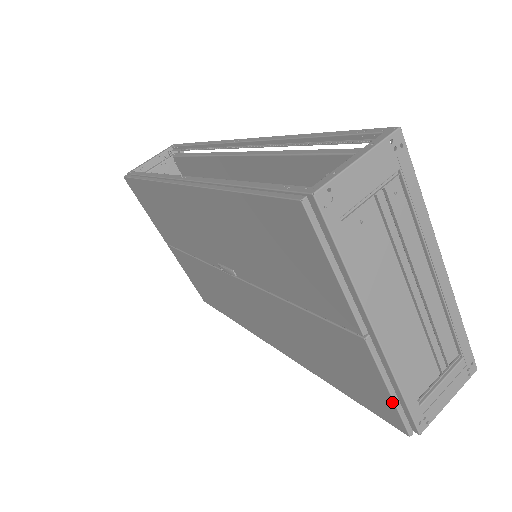
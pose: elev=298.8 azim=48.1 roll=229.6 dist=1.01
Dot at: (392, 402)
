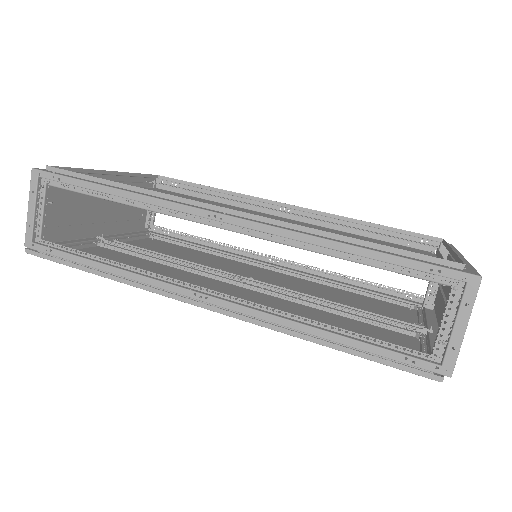
Dot at: occluded
